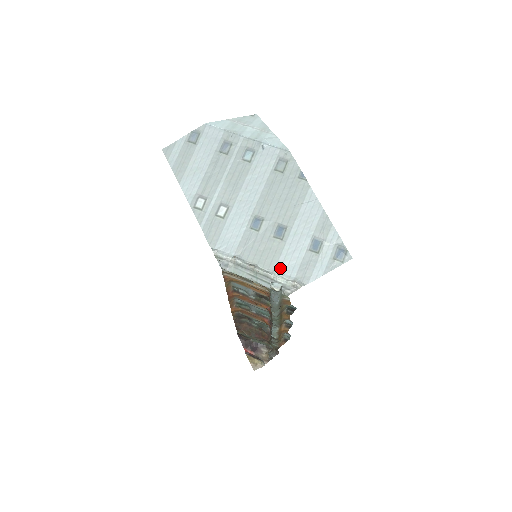
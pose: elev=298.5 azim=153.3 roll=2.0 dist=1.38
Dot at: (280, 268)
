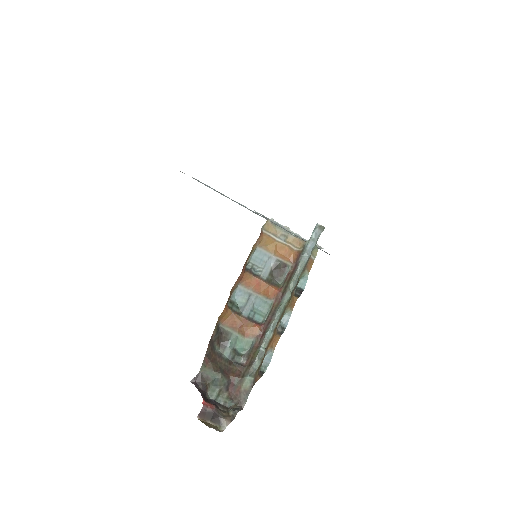
Dot at: occluded
